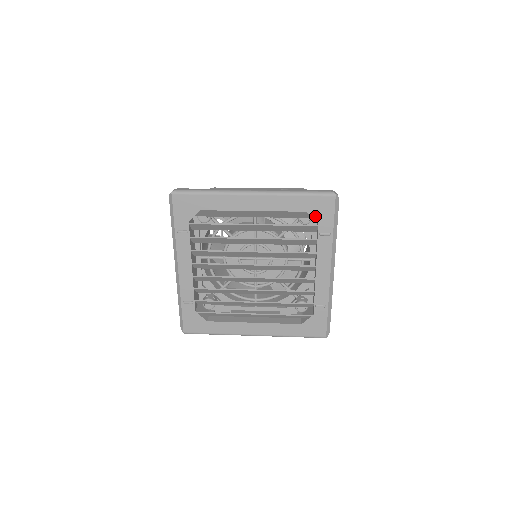
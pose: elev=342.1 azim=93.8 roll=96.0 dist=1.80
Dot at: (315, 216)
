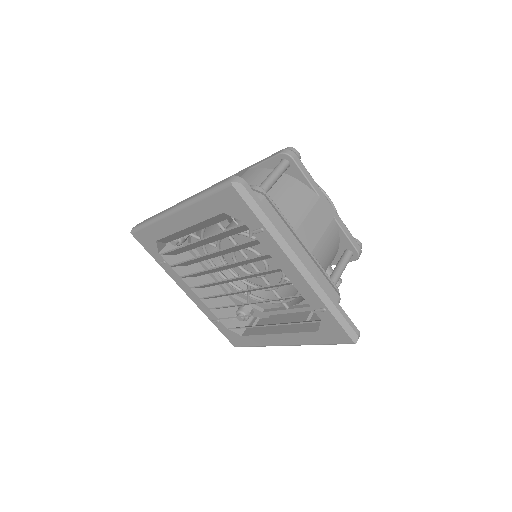
Dot at: (234, 214)
